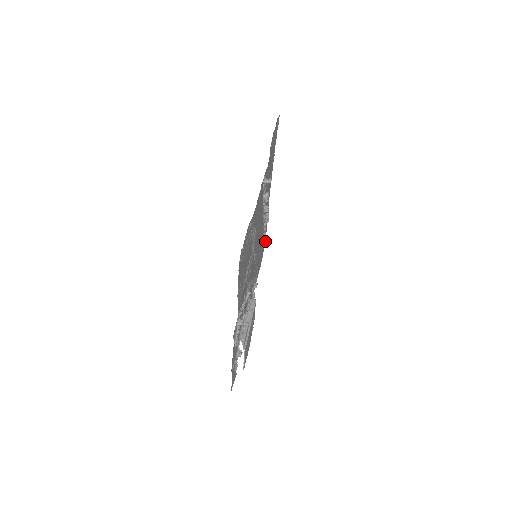
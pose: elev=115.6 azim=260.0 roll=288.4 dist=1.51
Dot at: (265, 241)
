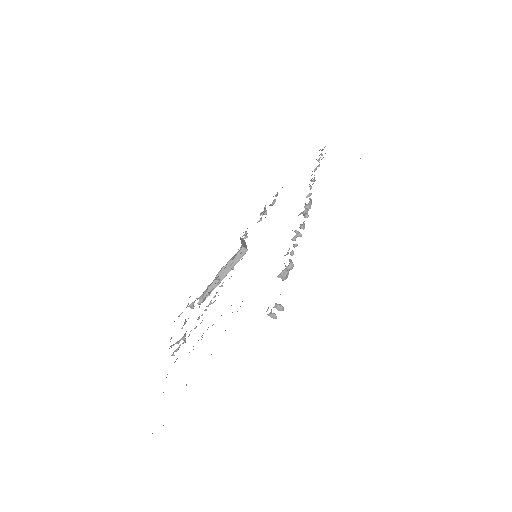
Dot at: (321, 155)
